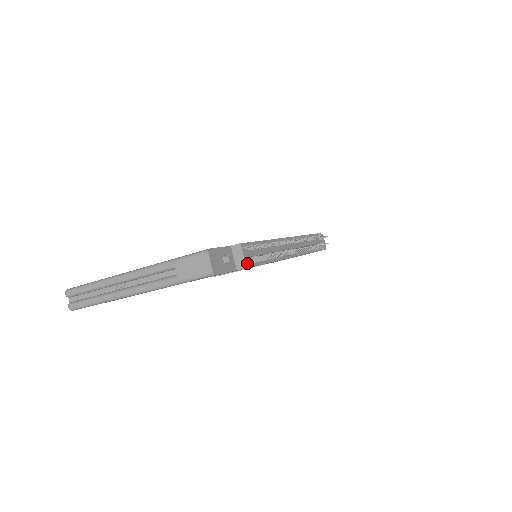
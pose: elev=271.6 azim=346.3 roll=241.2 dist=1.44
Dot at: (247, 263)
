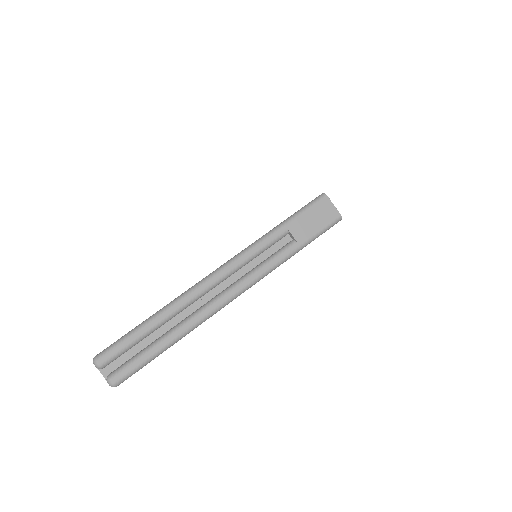
Dot at: occluded
